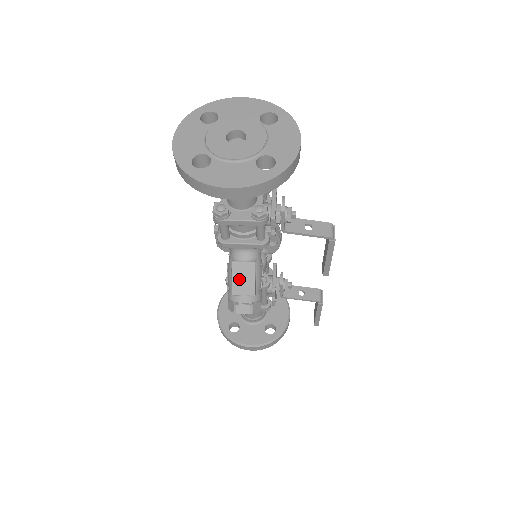
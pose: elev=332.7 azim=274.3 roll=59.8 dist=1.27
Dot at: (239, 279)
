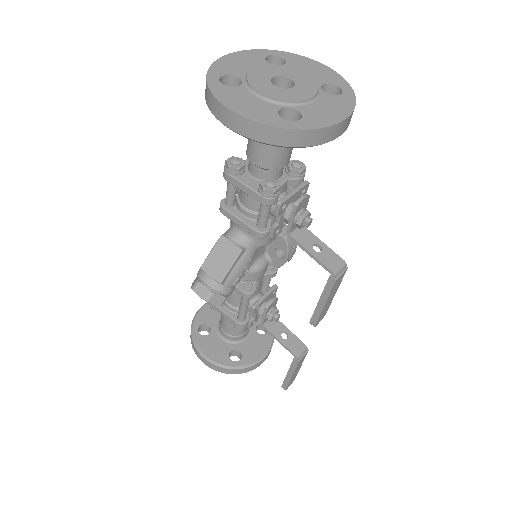
Dot at: (217, 257)
